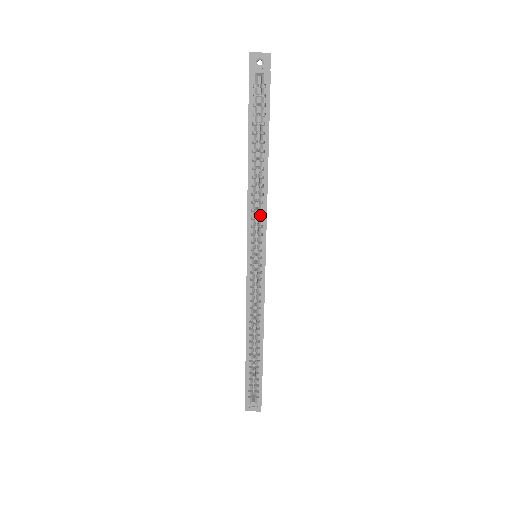
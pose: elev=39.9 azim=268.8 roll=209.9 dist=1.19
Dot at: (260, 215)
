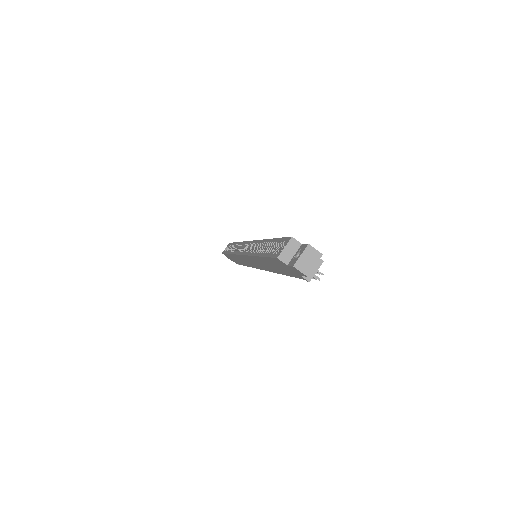
Dot at: (240, 246)
